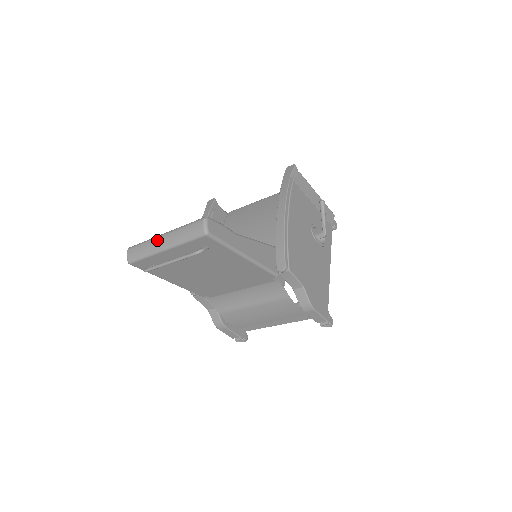
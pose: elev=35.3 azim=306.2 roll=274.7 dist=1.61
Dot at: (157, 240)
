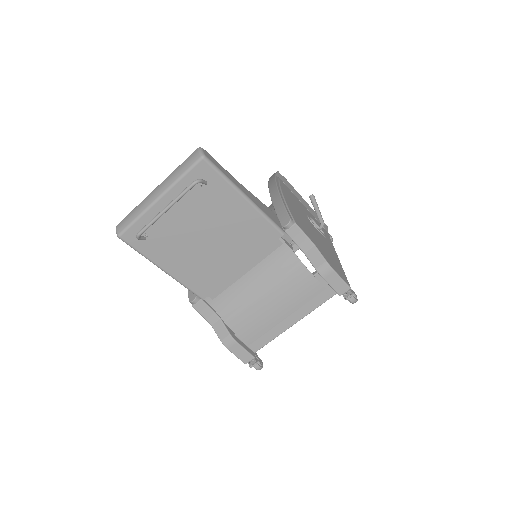
Dot at: (150, 195)
